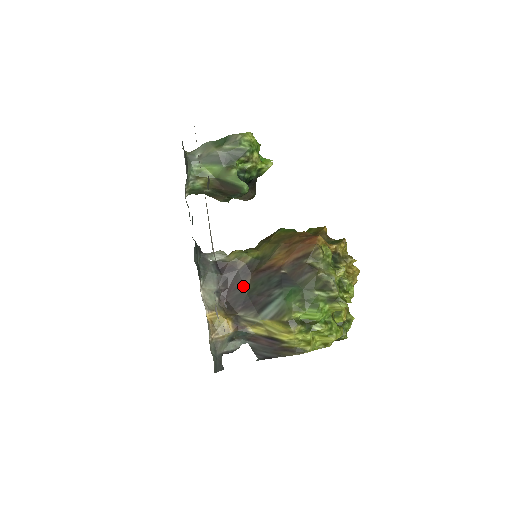
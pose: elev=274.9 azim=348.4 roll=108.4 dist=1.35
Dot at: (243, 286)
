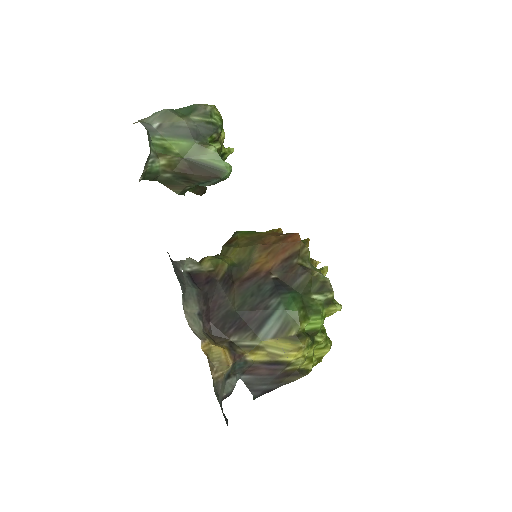
Dot at: (229, 301)
